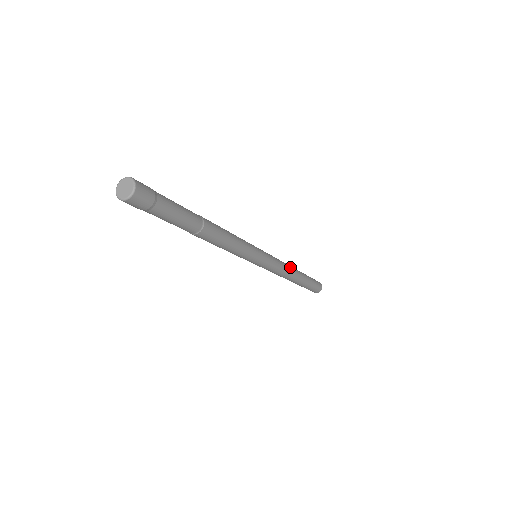
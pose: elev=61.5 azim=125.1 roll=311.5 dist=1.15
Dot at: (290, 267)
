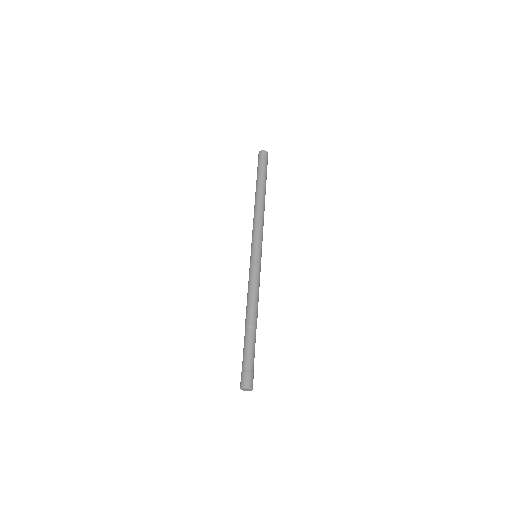
Dot at: occluded
